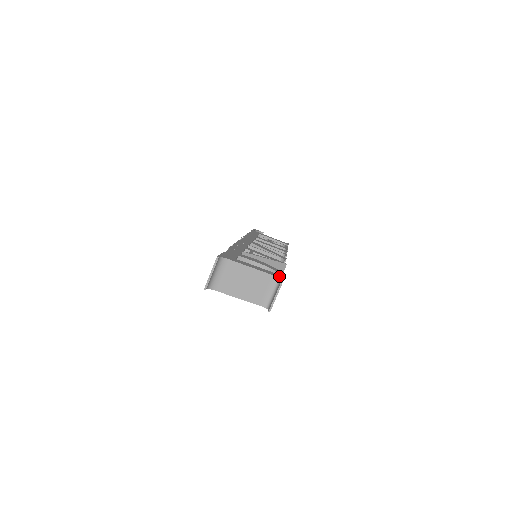
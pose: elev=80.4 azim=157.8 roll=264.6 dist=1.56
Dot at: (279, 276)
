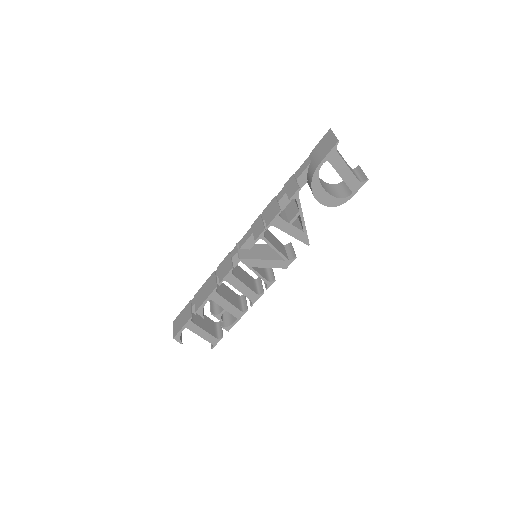
Dot at: occluded
